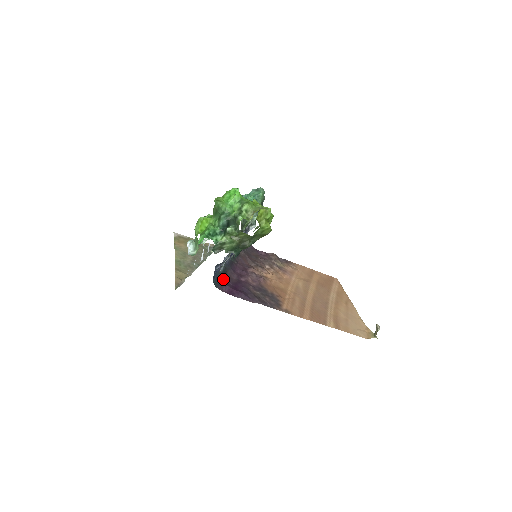
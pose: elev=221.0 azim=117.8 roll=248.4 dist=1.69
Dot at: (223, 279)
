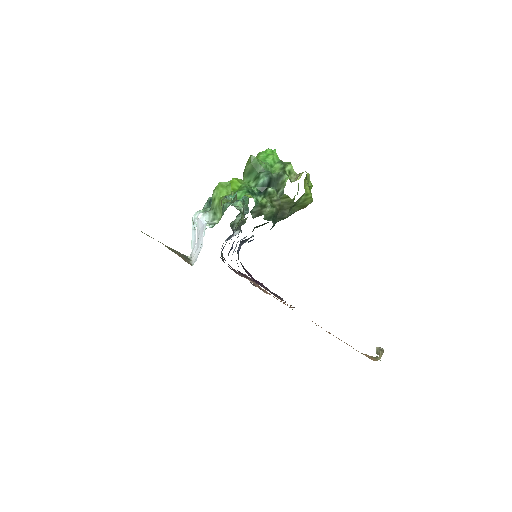
Dot at: occluded
